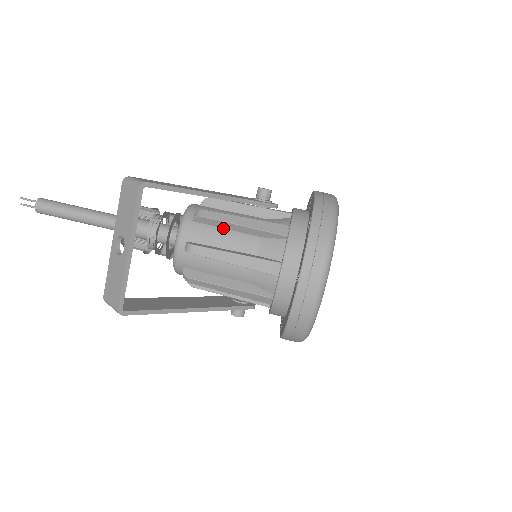
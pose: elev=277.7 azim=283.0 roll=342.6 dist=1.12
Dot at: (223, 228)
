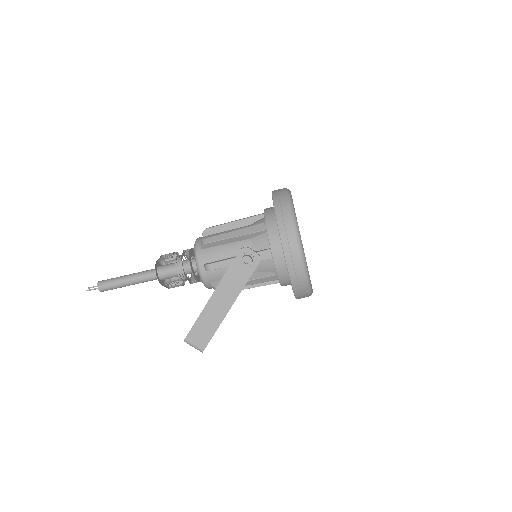
Dot at: occluded
